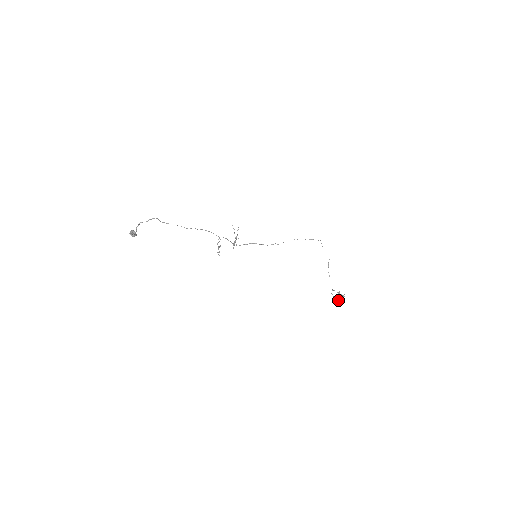
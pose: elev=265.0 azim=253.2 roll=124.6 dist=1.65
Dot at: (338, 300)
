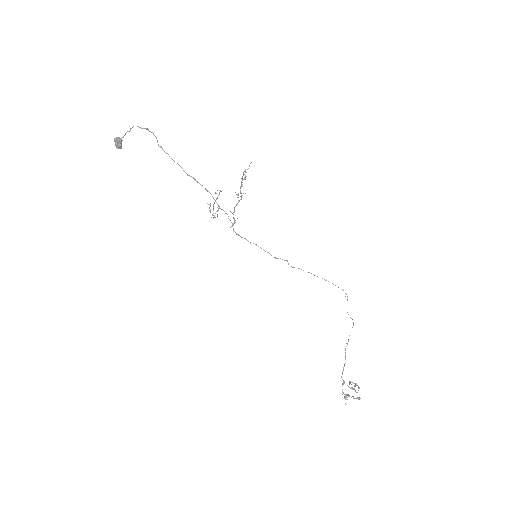
Dot at: occluded
